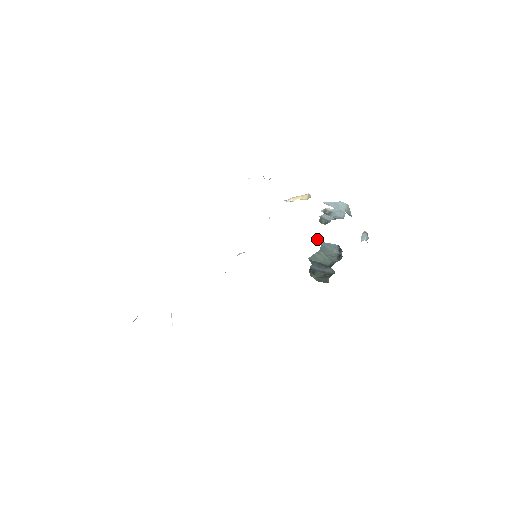
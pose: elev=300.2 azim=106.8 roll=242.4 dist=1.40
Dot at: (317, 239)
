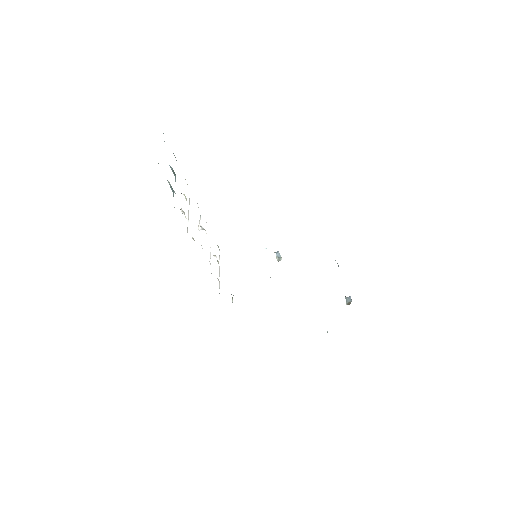
Dot at: occluded
